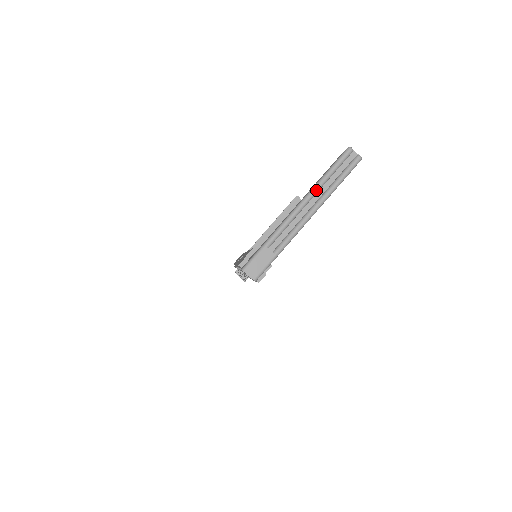
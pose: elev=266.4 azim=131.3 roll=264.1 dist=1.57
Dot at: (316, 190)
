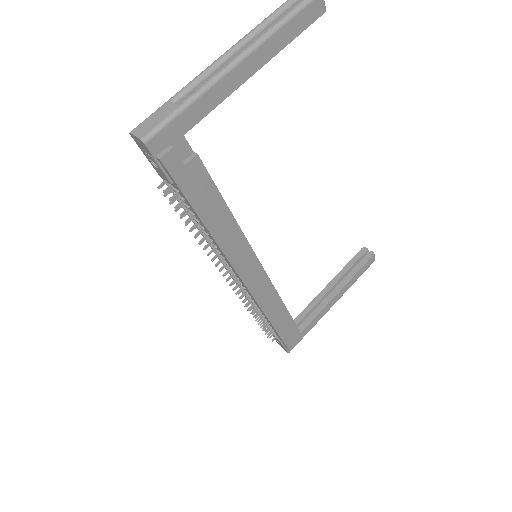
Dot at: (252, 32)
